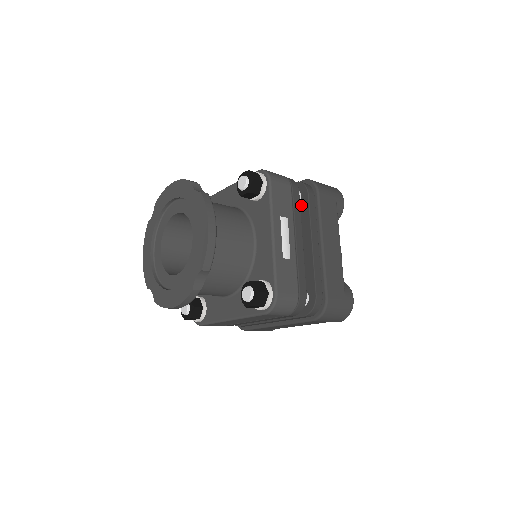
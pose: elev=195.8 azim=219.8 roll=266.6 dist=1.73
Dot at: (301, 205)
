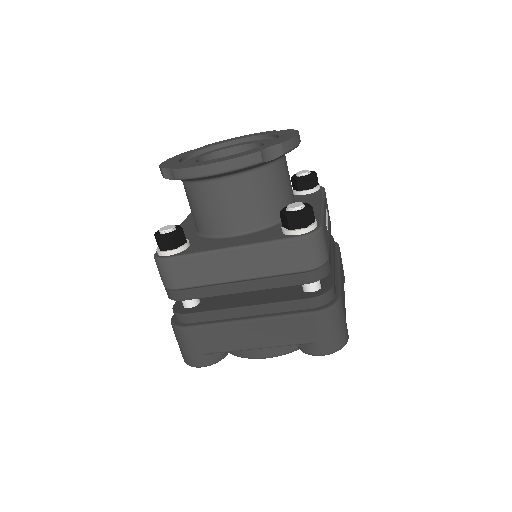
Dot at: occluded
